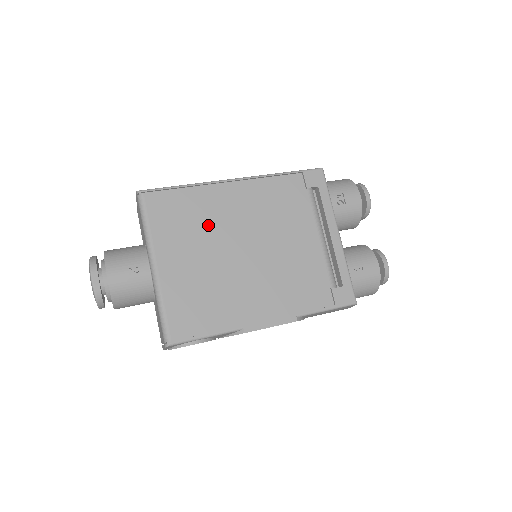
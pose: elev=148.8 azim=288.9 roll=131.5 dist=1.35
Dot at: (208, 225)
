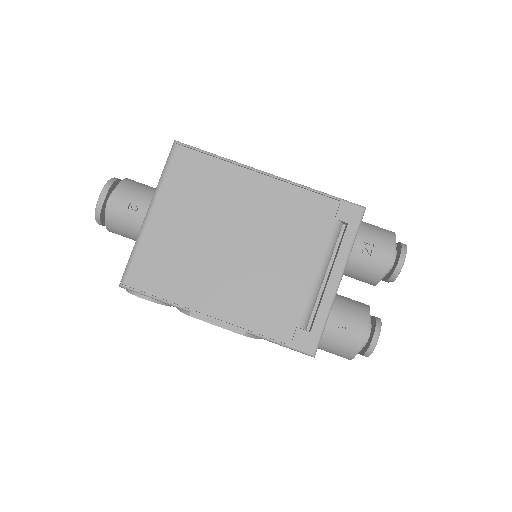
Dot at: (216, 203)
